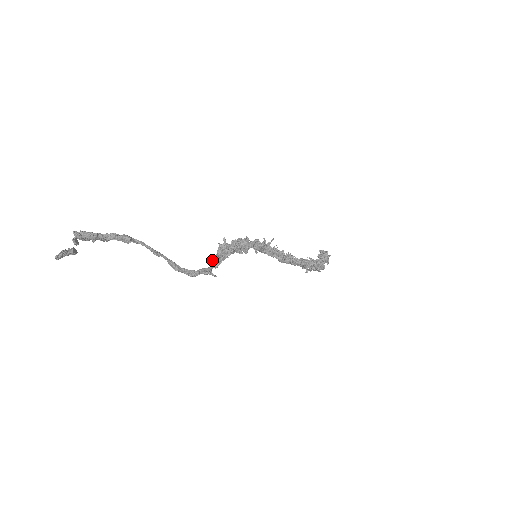
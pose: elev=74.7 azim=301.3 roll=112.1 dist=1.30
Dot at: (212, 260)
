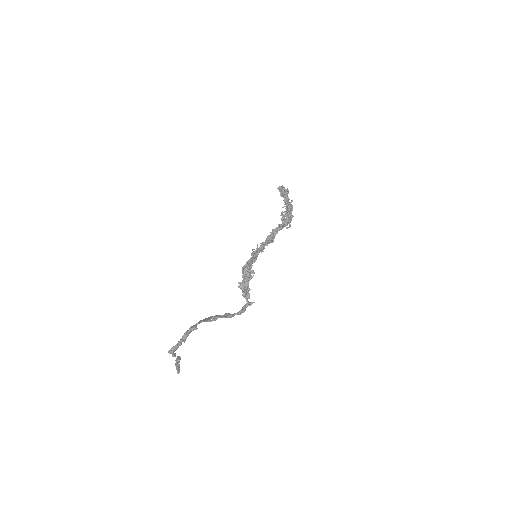
Dot at: (244, 297)
